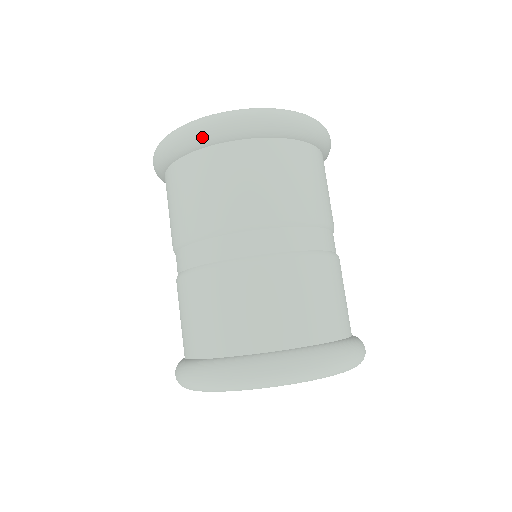
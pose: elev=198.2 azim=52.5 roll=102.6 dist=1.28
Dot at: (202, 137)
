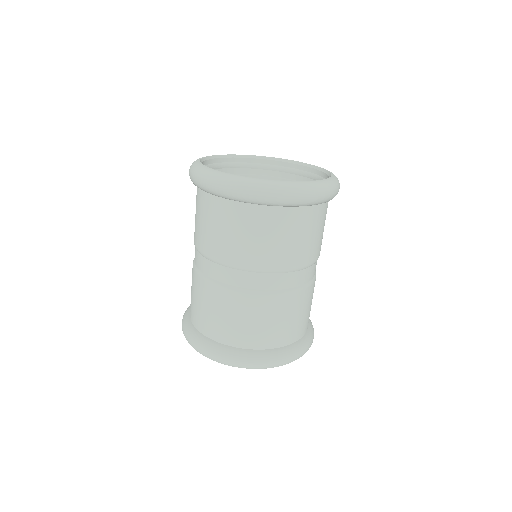
Dot at: (264, 201)
